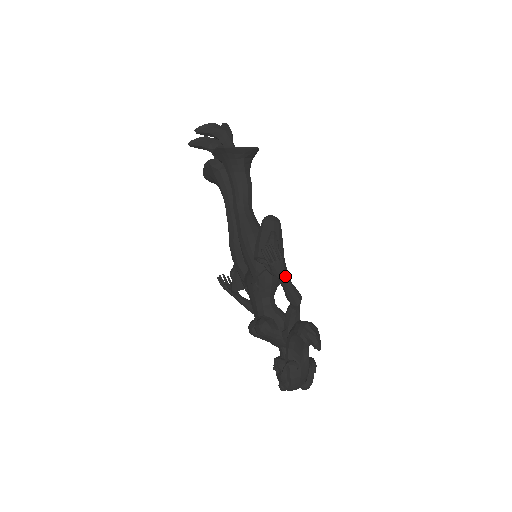
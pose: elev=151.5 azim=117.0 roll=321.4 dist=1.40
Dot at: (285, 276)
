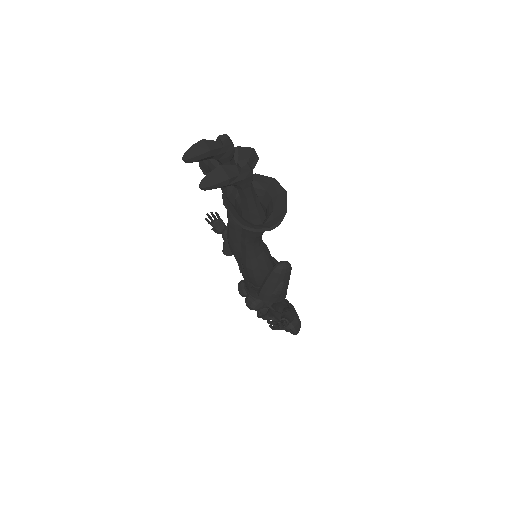
Dot at: occluded
